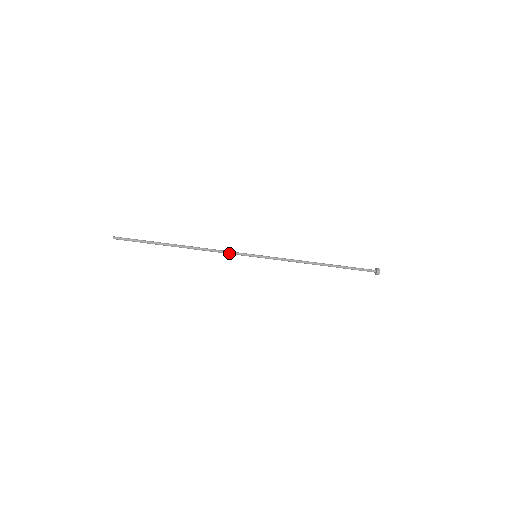
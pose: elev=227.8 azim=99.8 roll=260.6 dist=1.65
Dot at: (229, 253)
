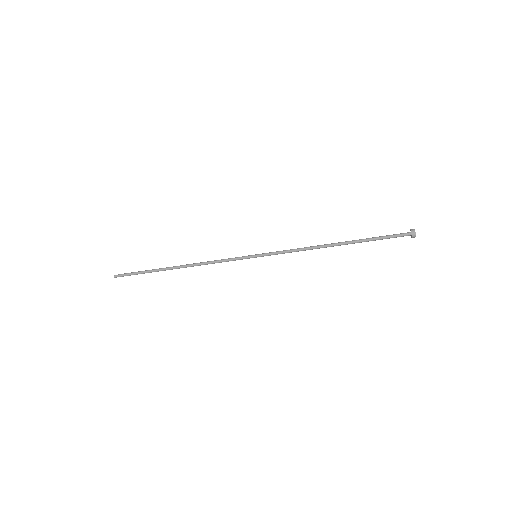
Dot at: (226, 260)
